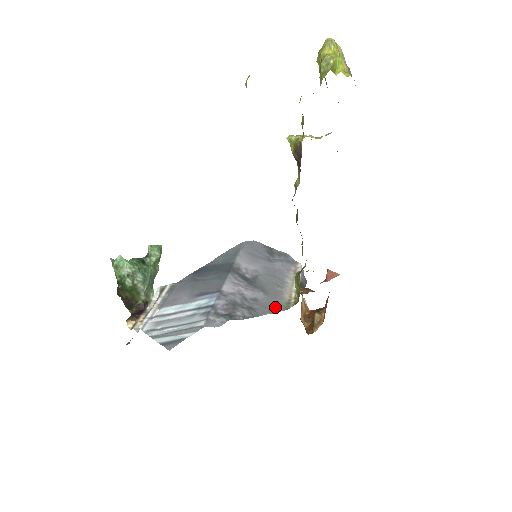
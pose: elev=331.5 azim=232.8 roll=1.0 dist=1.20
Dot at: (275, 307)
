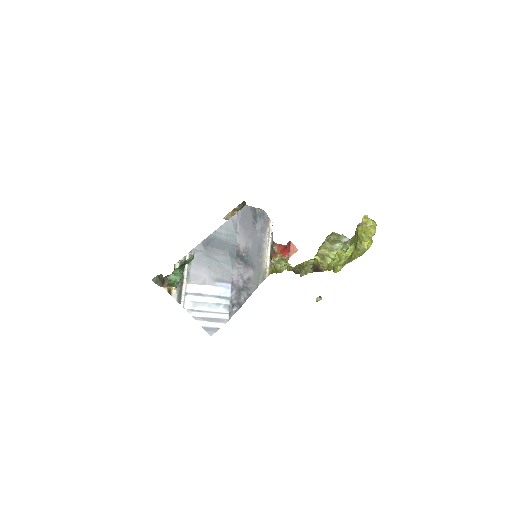
Dot at: (259, 281)
